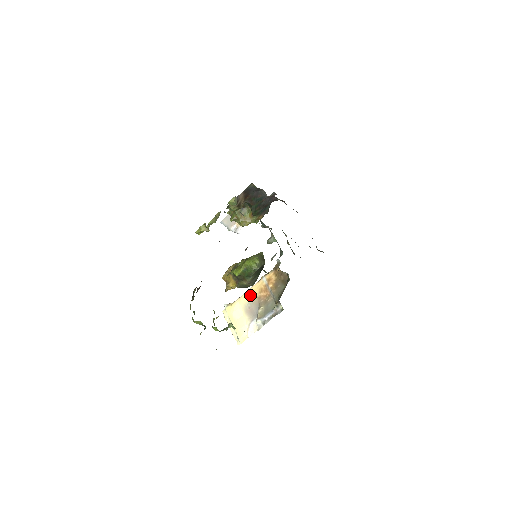
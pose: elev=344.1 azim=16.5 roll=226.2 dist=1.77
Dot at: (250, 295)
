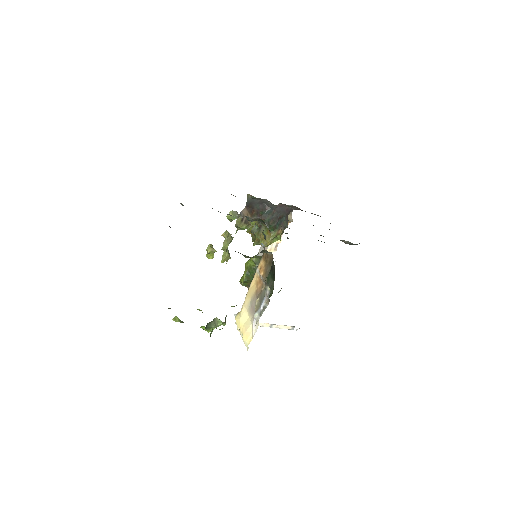
Dot at: (250, 293)
